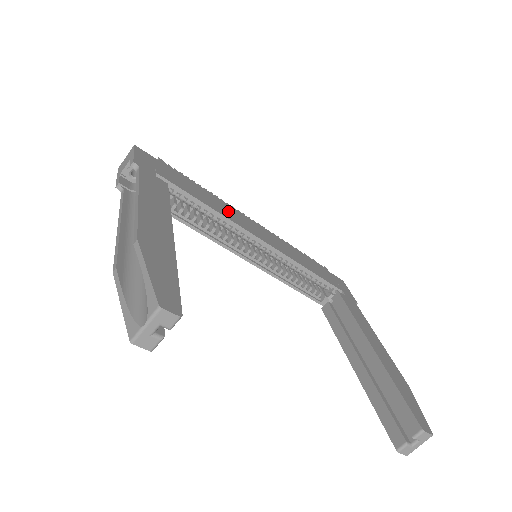
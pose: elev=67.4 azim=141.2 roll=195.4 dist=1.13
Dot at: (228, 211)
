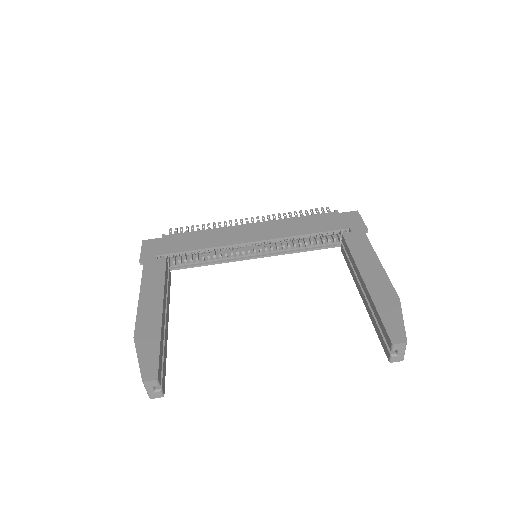
Dot at: (223, 236)
